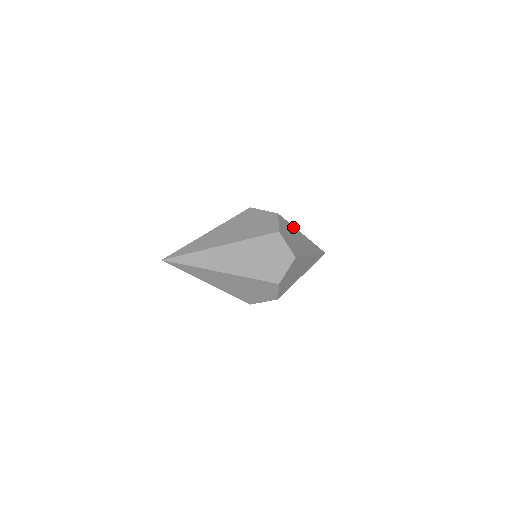
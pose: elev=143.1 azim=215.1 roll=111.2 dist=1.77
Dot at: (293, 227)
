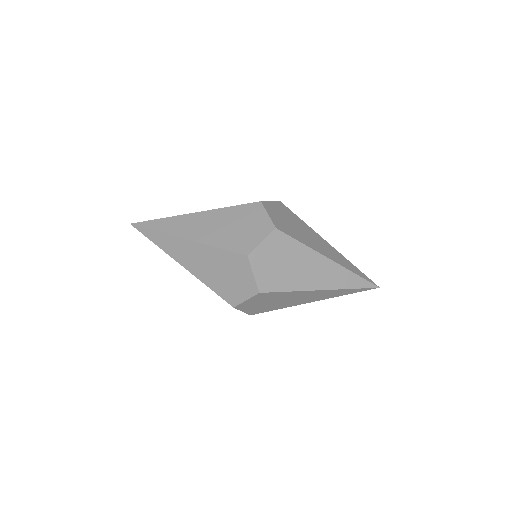
Dot at: (307, 225)
